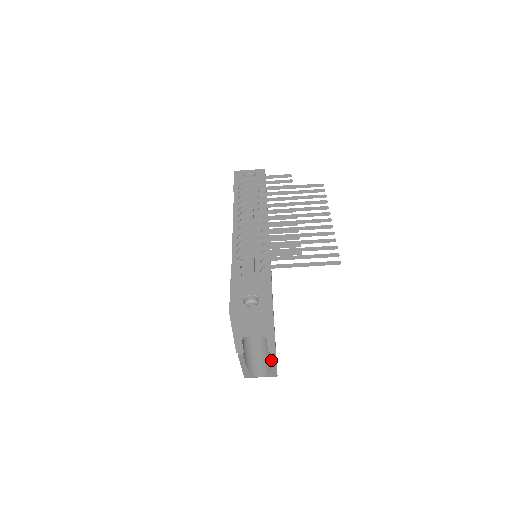
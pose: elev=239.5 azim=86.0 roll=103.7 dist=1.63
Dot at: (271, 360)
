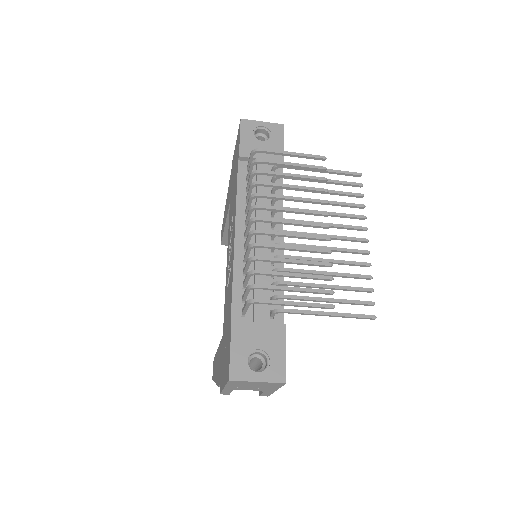
Dot at: occluded
